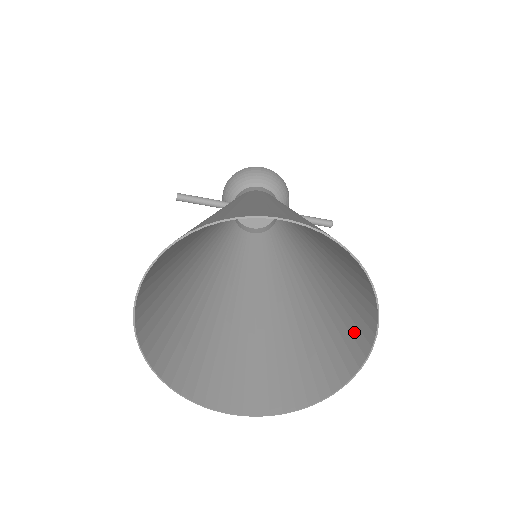
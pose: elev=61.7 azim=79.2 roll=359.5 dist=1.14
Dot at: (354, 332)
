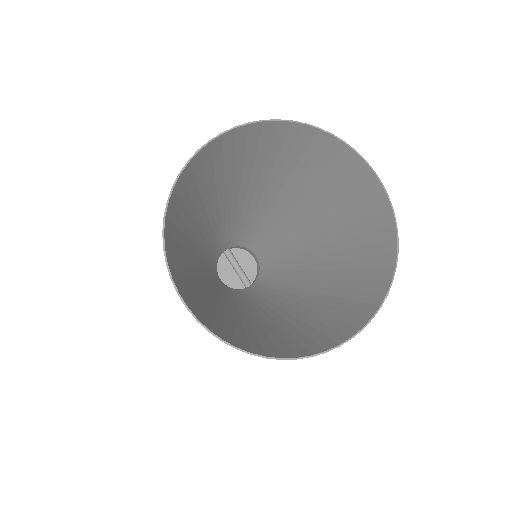
Dot at: (328, 332)
